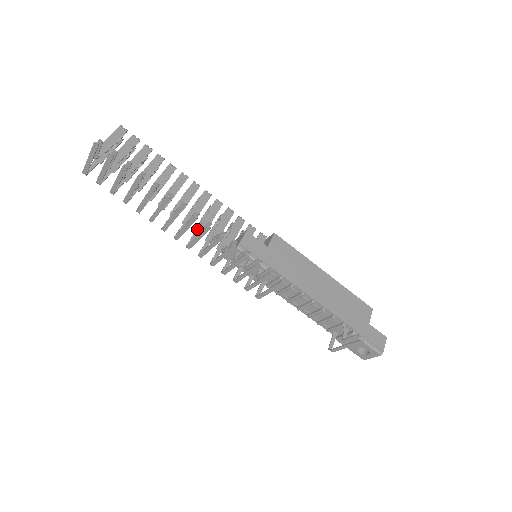
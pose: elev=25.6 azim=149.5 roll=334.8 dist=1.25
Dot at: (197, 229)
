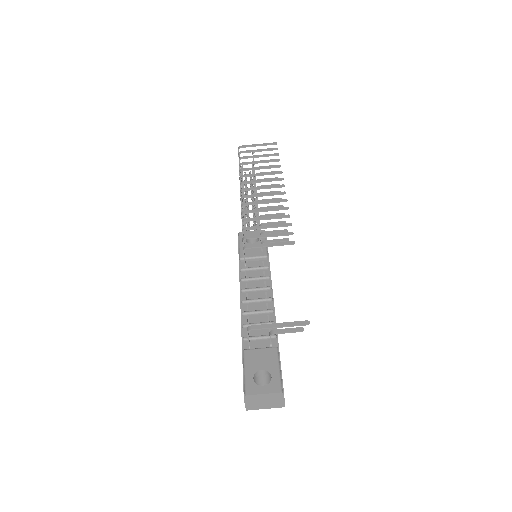
Dot at: occluded
